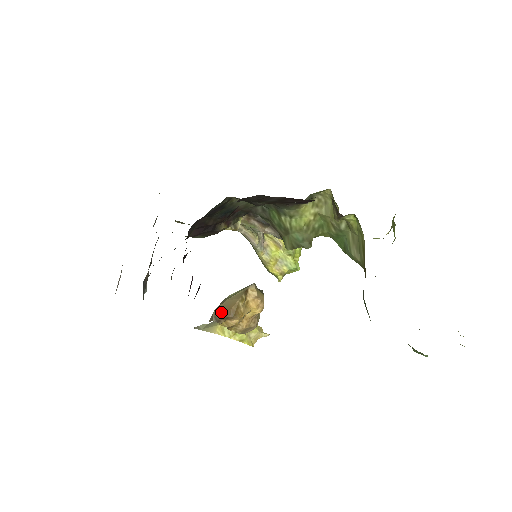
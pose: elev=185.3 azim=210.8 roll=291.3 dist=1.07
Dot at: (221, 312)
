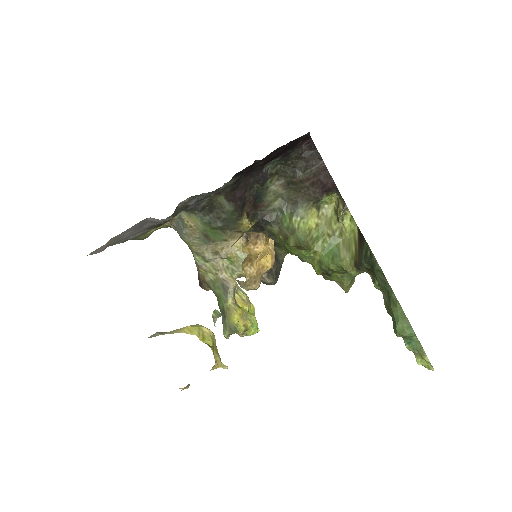
Dot at: (252, 232)
